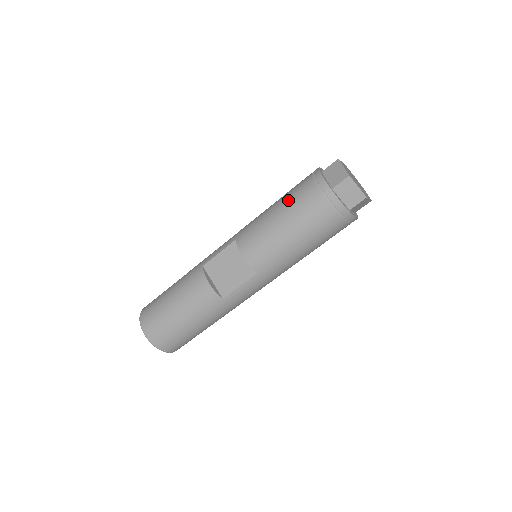
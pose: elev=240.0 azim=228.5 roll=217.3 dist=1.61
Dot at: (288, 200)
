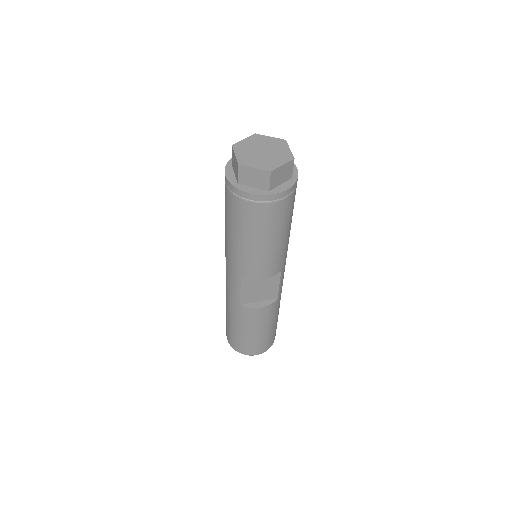
Dot at: (246, 229)
